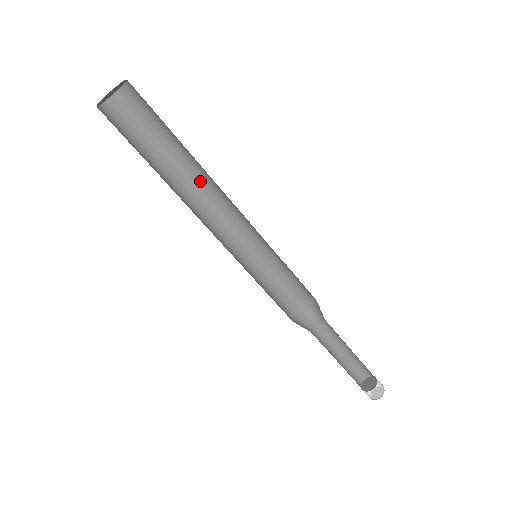
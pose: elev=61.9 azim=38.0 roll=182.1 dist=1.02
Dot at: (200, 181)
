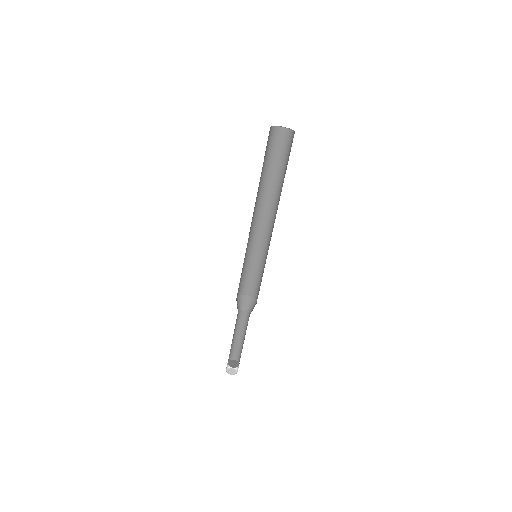
Dot at: (267, 198)
